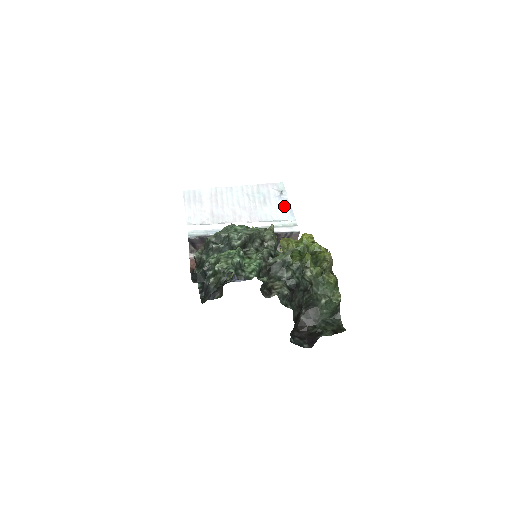
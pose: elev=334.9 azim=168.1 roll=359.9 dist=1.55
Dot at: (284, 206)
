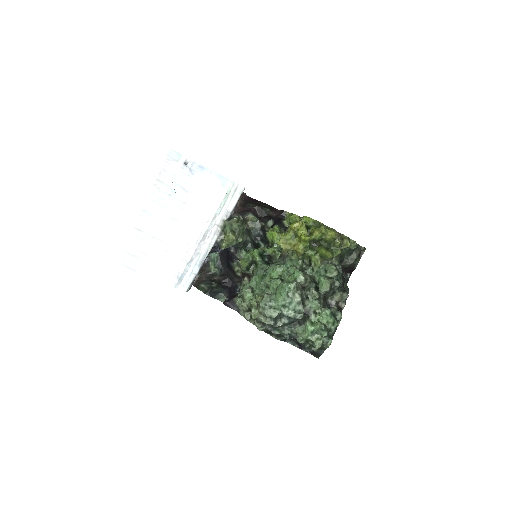
Dot at: (205, 177)
